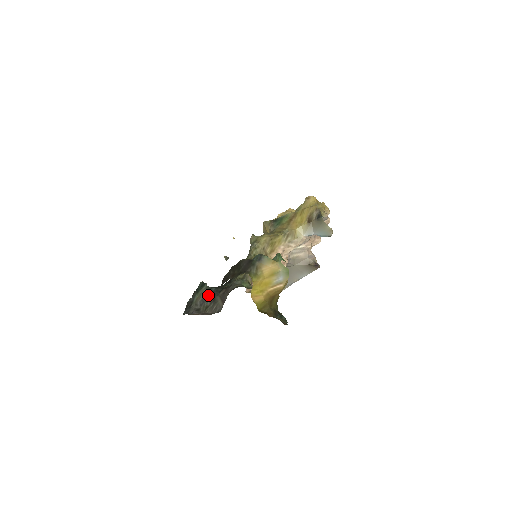
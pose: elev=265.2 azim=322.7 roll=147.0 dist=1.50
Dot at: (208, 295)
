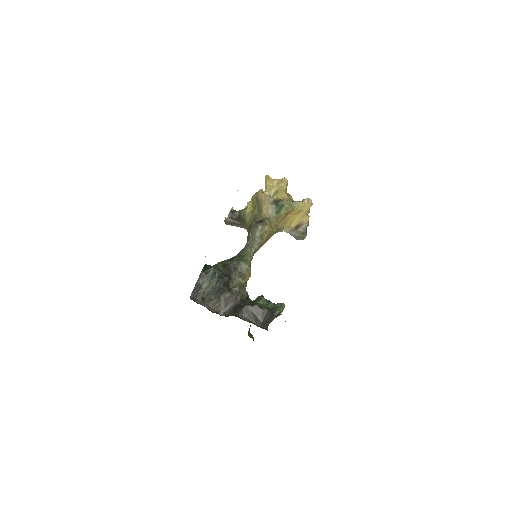
Dot at: (216, 290)
